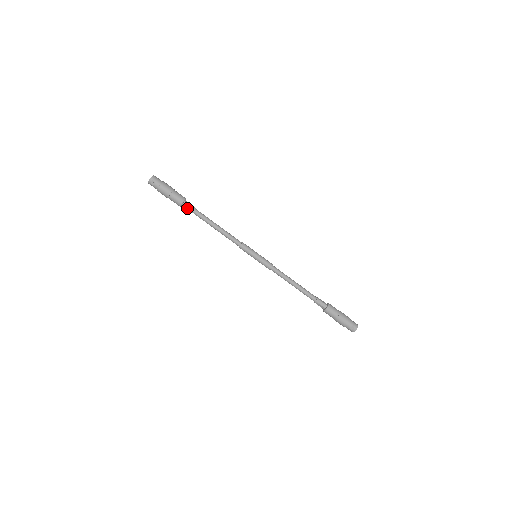
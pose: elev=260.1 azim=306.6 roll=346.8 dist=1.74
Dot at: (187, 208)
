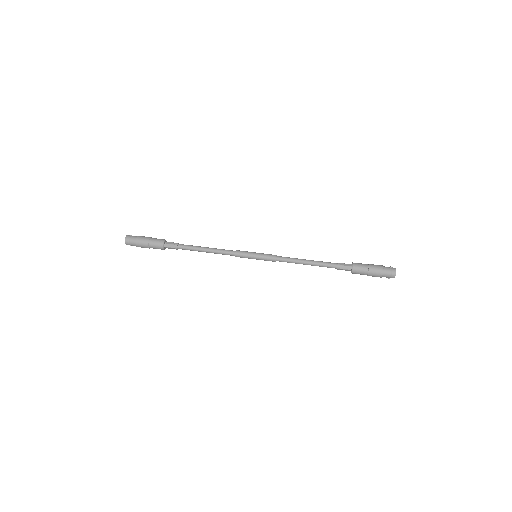
Dot at: (171, 243)
